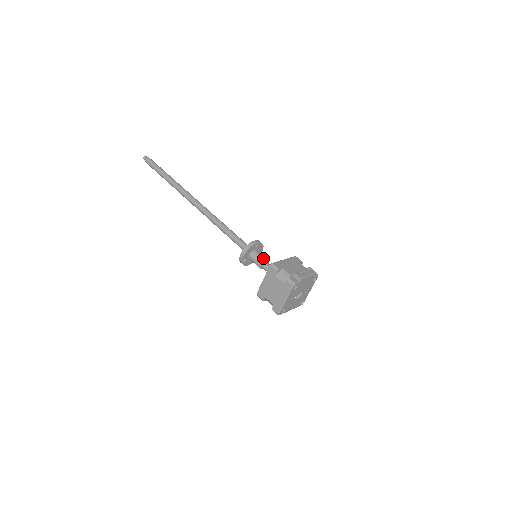
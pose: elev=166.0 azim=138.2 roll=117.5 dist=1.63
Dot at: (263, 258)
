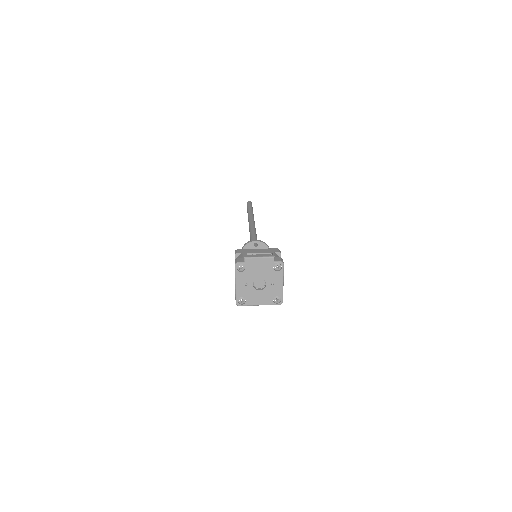
Dot at: occluded
